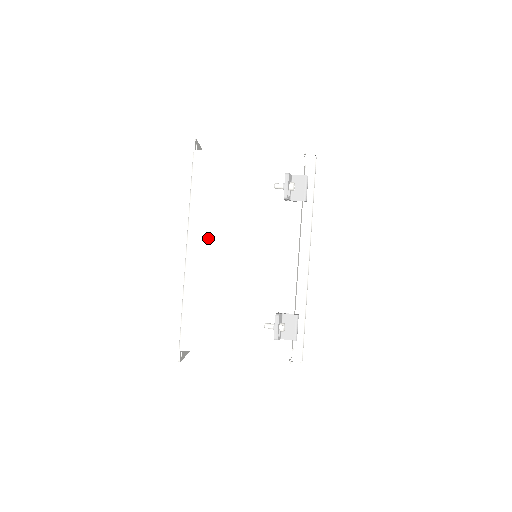
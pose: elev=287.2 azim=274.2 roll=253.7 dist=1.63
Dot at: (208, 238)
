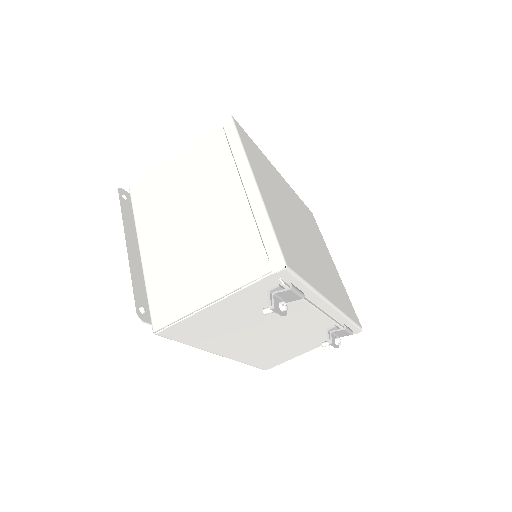
Dot at: (230, 345)
